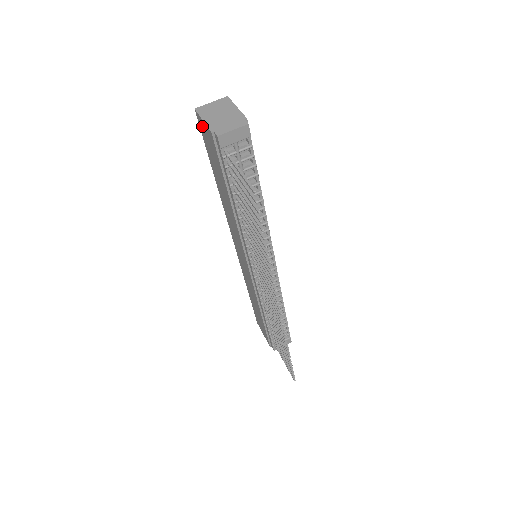
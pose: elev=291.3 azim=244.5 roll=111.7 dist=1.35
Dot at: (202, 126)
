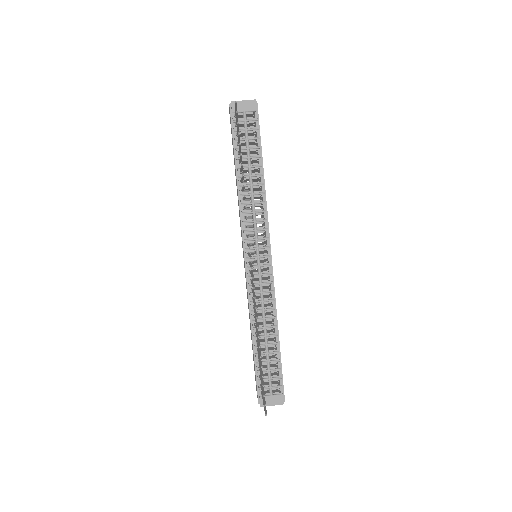
Dot at: occluded
